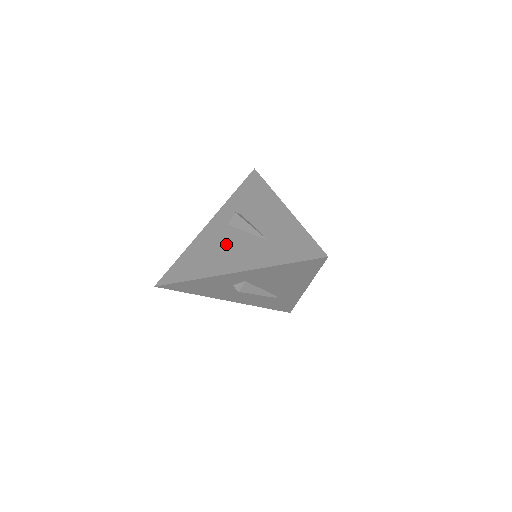
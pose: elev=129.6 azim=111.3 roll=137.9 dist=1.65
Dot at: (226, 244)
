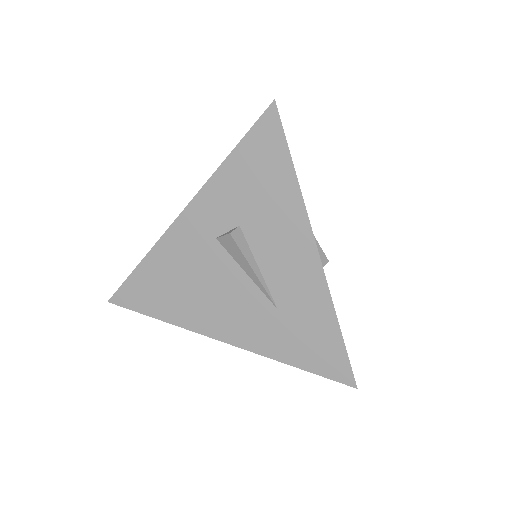
Dot at: (213, 282)
